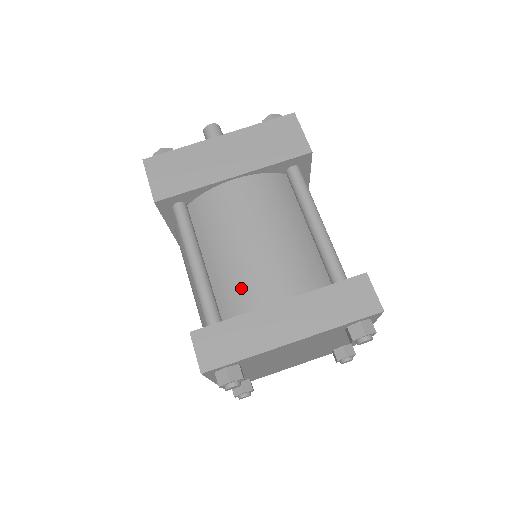
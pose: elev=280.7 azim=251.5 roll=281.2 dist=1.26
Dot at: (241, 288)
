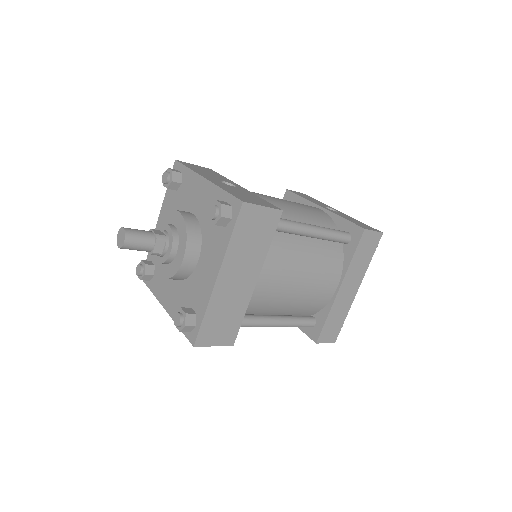
Dot at: (313, 304)
